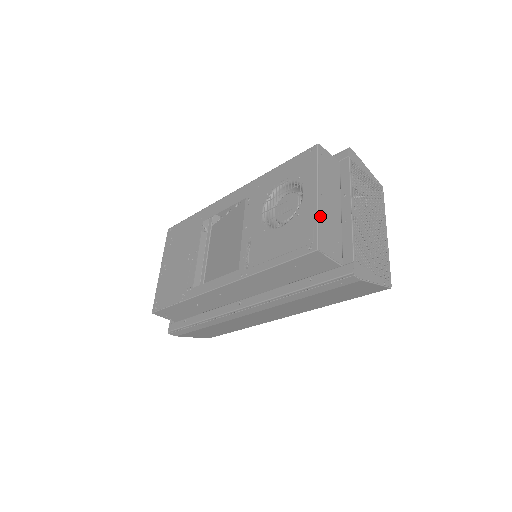
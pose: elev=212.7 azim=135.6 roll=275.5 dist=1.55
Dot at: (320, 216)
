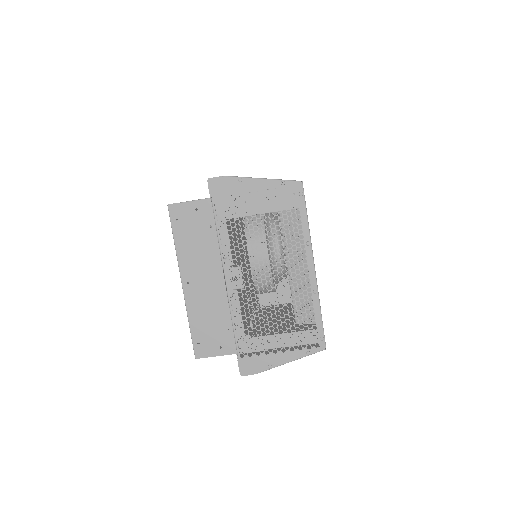
Dot at: (190, 314)
